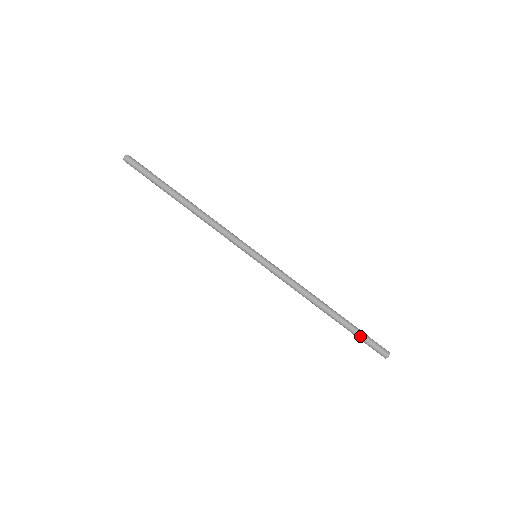
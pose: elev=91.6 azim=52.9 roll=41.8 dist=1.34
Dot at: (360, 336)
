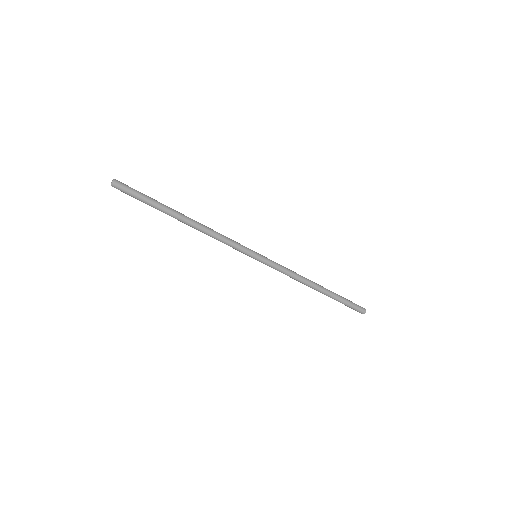
Dot at: occluded
